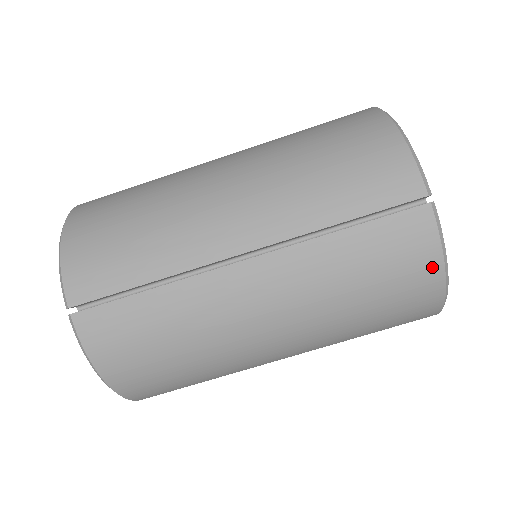
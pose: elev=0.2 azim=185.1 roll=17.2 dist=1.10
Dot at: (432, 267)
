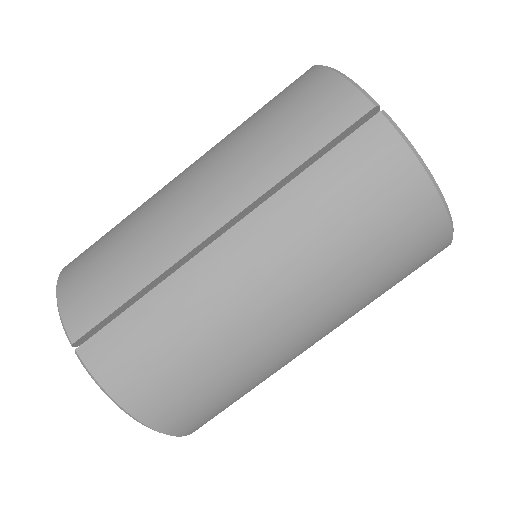
Dot at: (411, 174)
